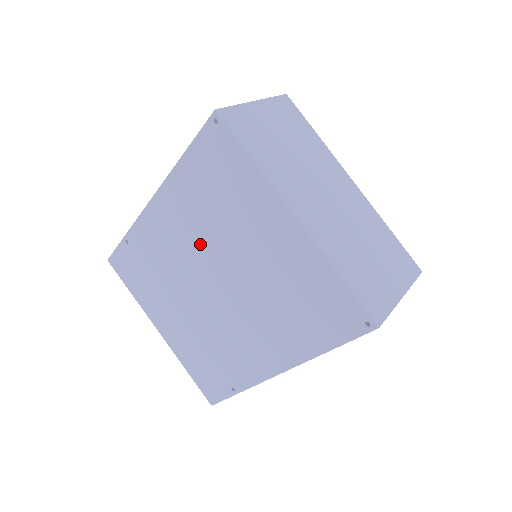
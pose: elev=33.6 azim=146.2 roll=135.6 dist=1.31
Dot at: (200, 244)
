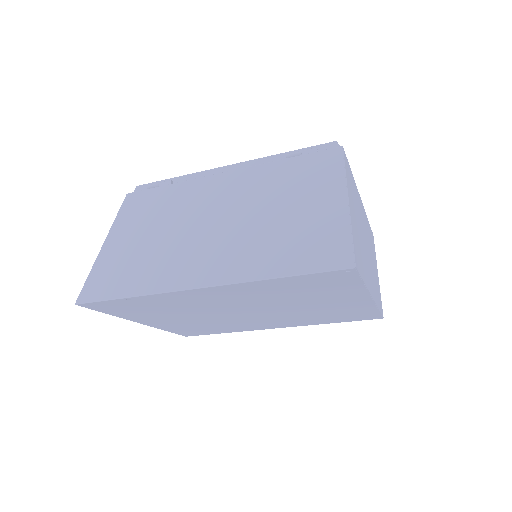
Dot at: (252, 303)
